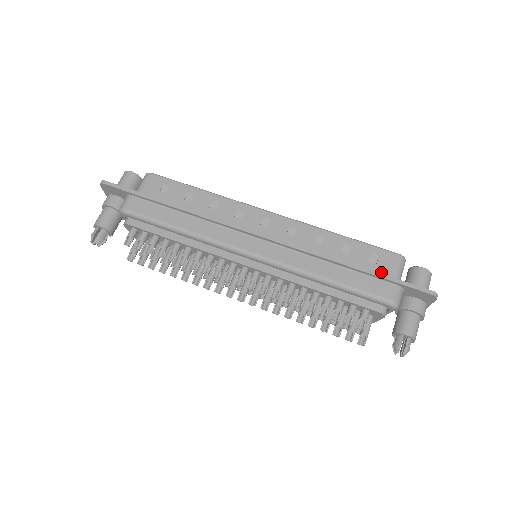
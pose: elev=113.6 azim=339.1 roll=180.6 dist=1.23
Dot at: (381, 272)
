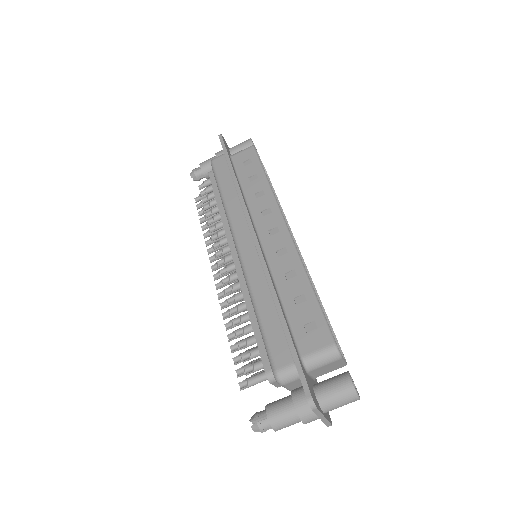
Dot at: (301, 342)
